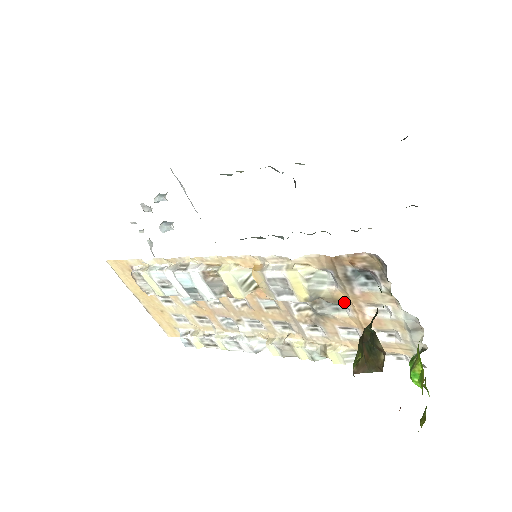
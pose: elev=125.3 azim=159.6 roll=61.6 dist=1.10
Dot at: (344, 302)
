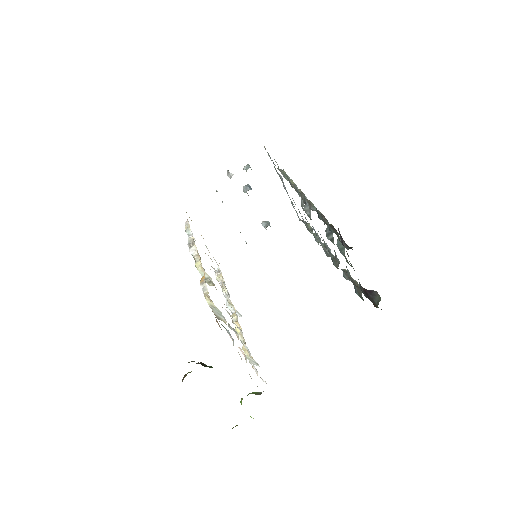
Dot at: occluded
